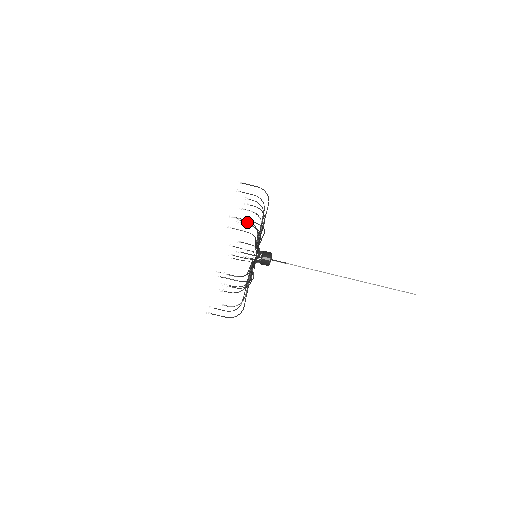
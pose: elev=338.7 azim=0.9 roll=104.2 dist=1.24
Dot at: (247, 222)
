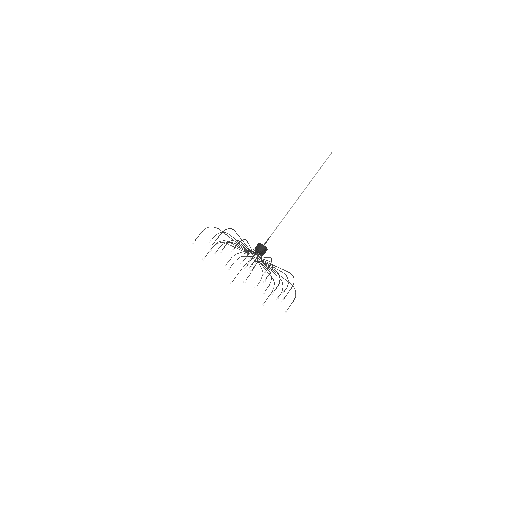
Dot at: occluded
